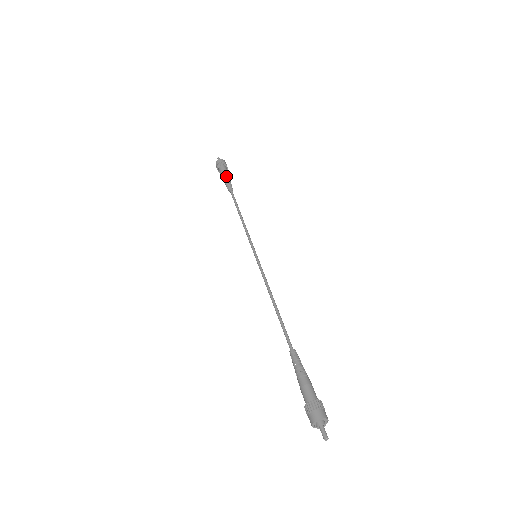
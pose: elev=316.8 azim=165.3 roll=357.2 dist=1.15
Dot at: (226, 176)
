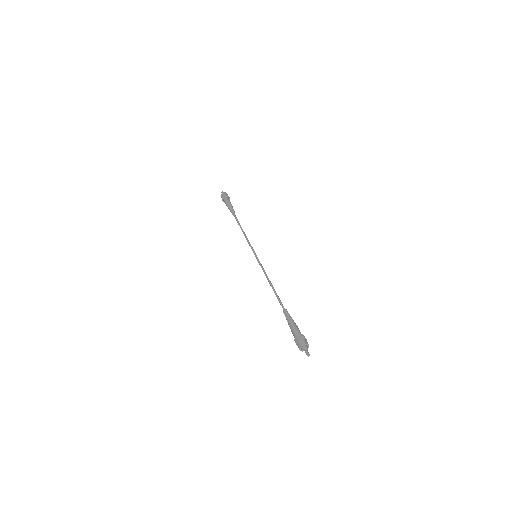
Dot at: (231, 204)
